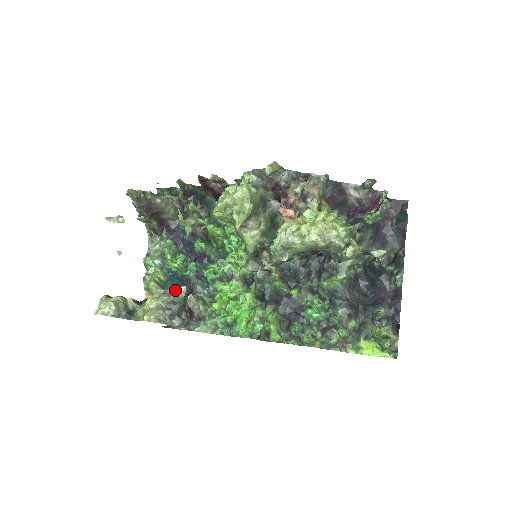
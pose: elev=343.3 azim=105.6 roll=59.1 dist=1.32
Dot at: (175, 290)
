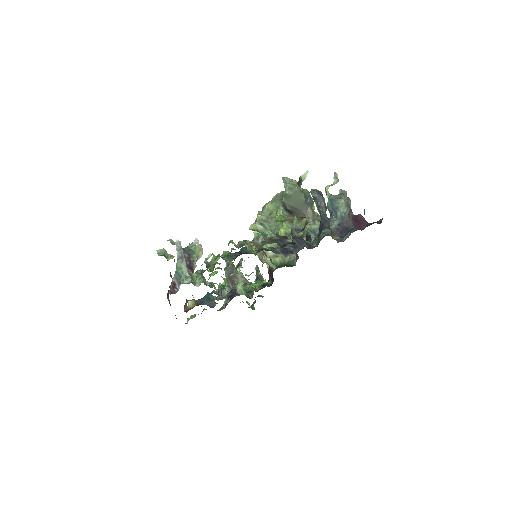
Dot at: occluded
